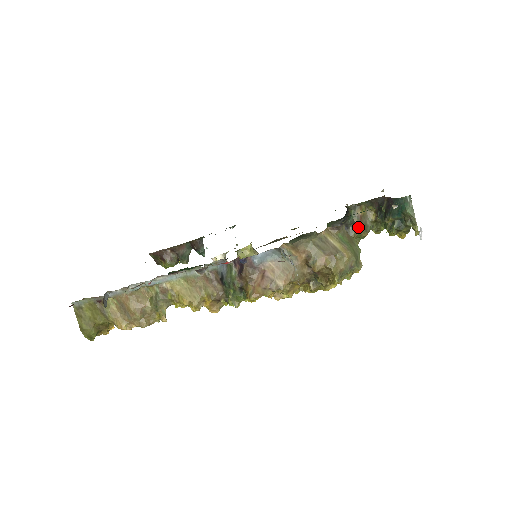
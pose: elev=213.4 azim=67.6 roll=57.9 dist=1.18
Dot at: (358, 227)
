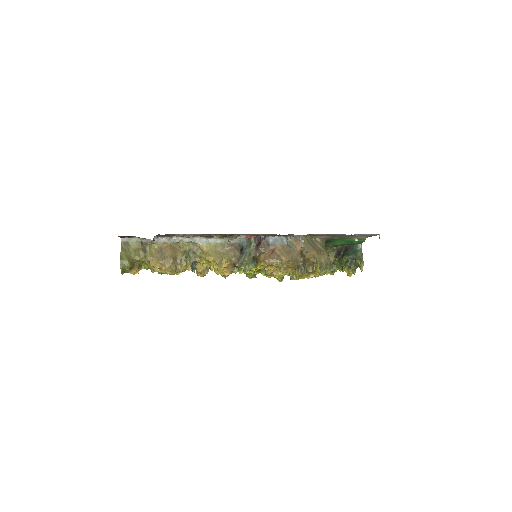
Dot at: occluded
